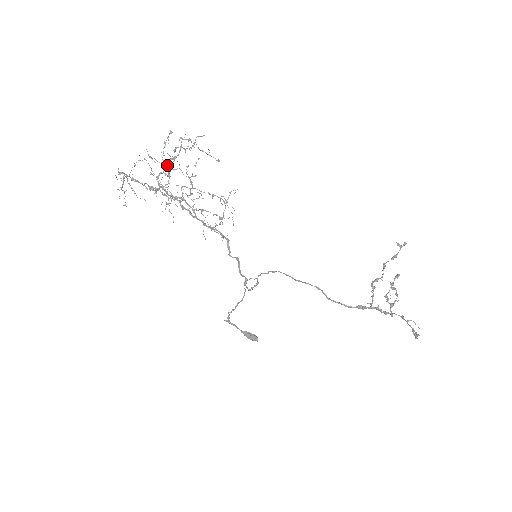
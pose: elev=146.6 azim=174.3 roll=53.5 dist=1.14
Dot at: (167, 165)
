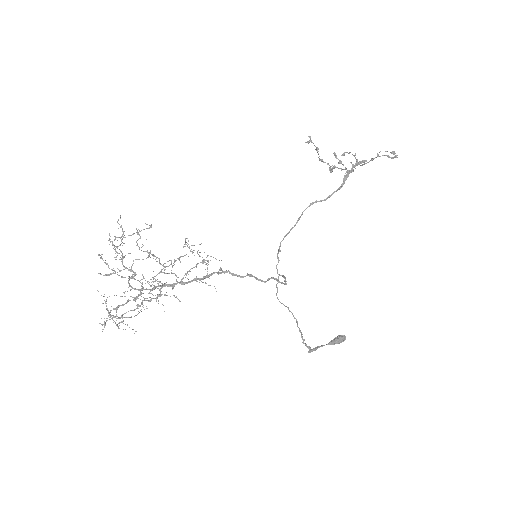
Dot at: (125, 268)
